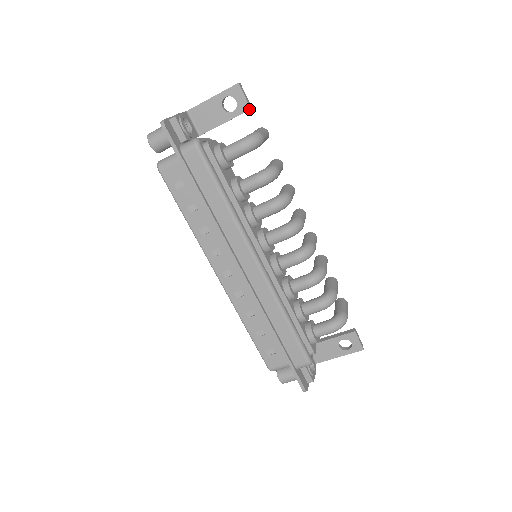
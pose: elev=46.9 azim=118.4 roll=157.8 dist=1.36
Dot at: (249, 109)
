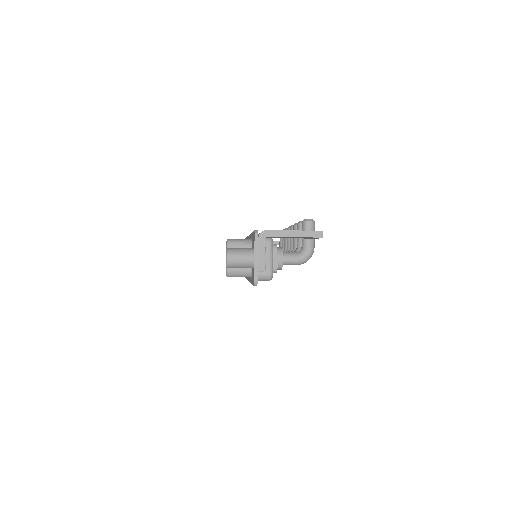
Dot at: occluded
